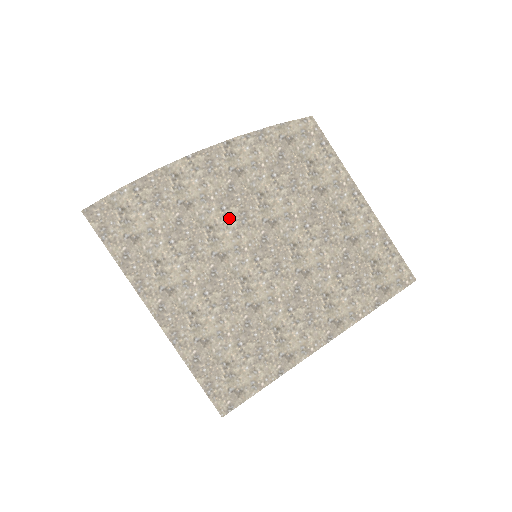
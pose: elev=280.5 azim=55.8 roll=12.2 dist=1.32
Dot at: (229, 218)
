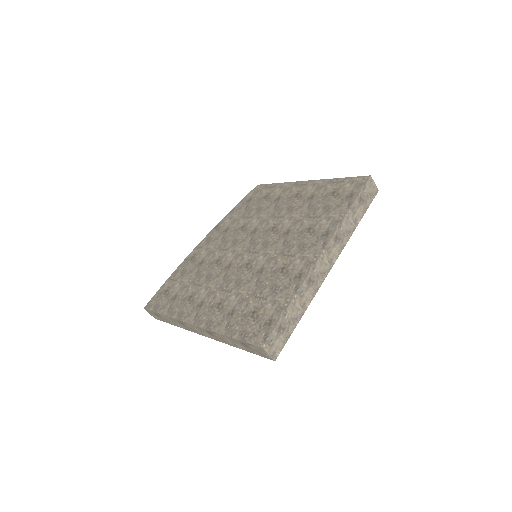
Dot at: (227, 249)
